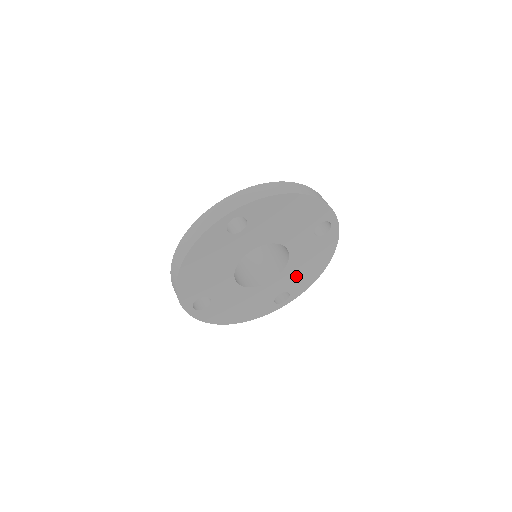
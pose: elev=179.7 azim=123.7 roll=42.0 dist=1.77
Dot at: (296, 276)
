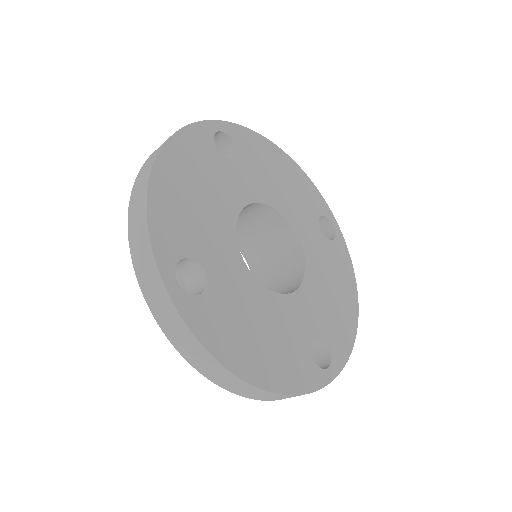
Dot at: (325, 307)
